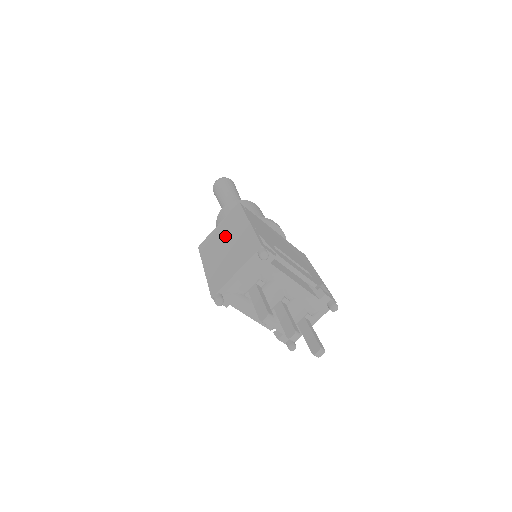
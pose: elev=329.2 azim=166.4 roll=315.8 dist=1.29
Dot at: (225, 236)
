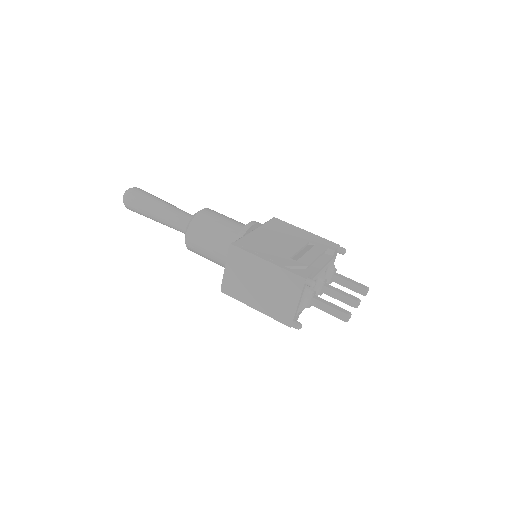
Dot at: (248, 277)
